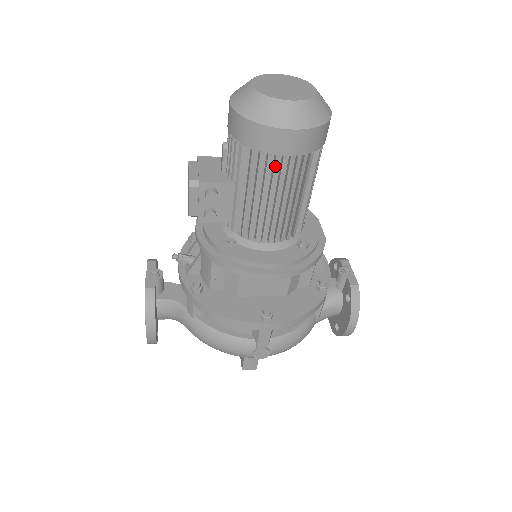
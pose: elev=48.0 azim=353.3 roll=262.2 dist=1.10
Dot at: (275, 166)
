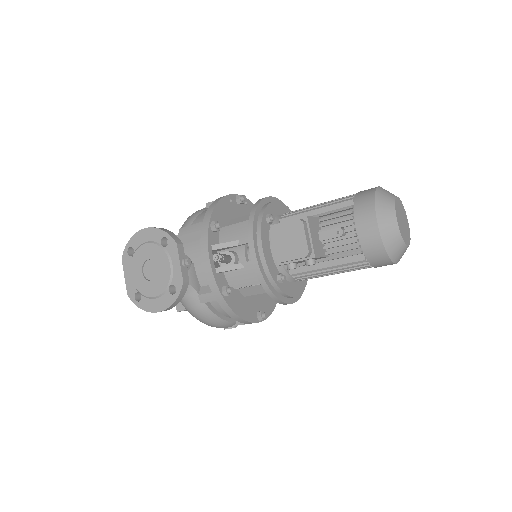
Dot at: (364, 268)
